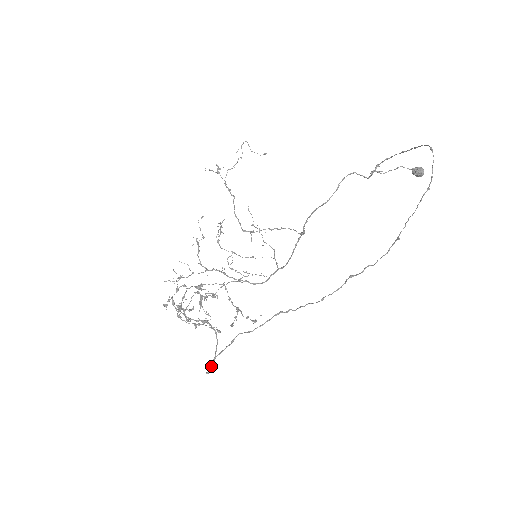
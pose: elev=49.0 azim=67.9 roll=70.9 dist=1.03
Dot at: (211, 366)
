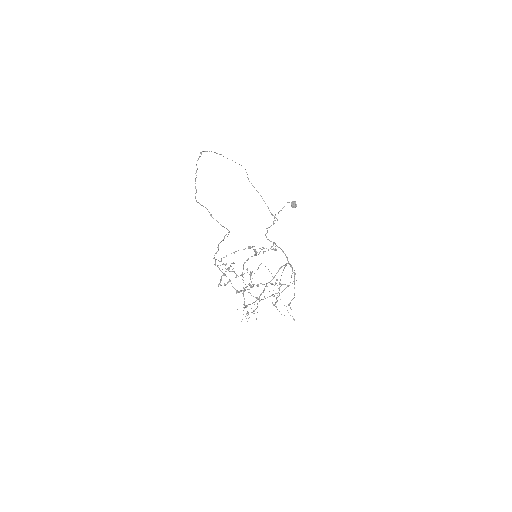
Dot at: occluded
